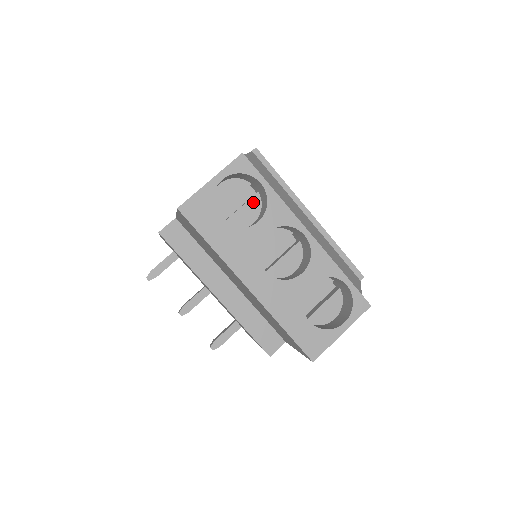
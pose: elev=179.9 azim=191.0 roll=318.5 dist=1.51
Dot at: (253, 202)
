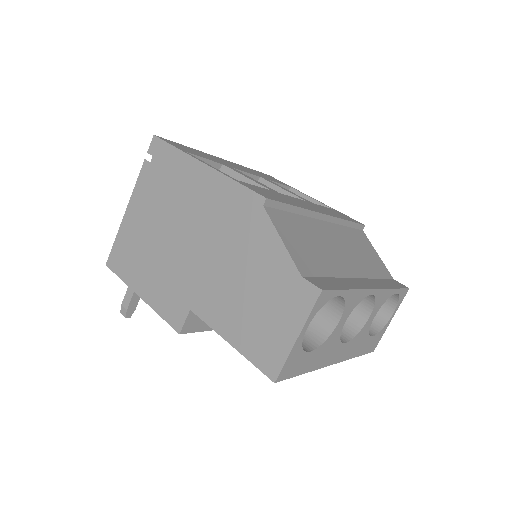
Dot at: occluded
